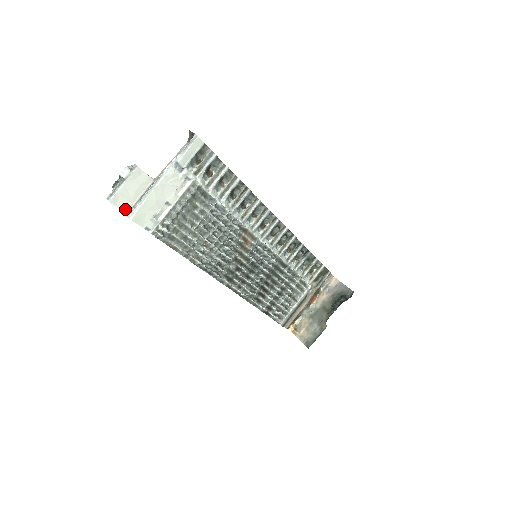
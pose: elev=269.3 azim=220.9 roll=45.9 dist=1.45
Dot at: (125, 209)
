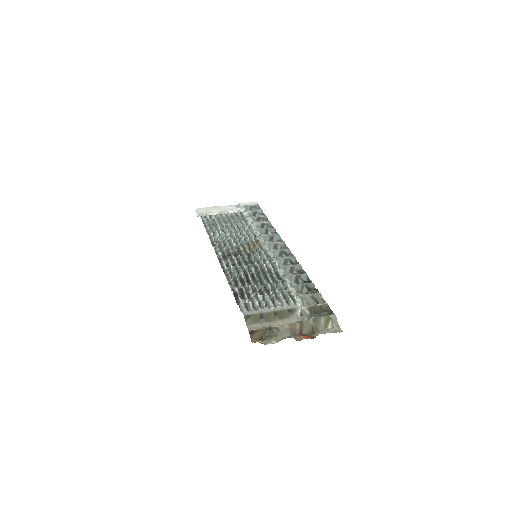
Dot at: occluded
